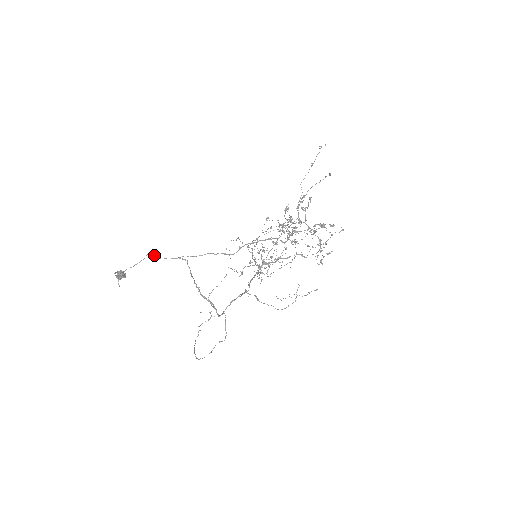
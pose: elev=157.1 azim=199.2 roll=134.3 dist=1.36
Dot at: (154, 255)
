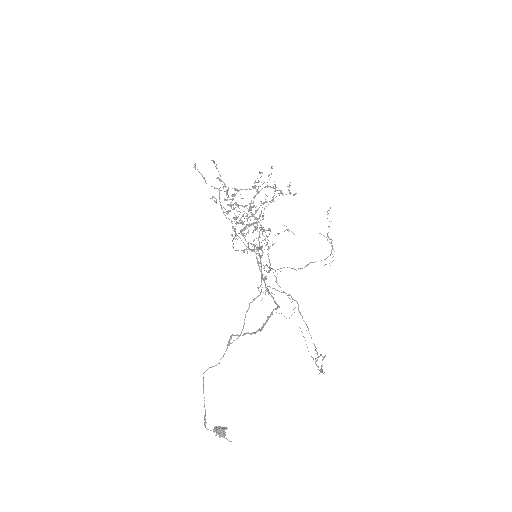
Dot at: occluded
